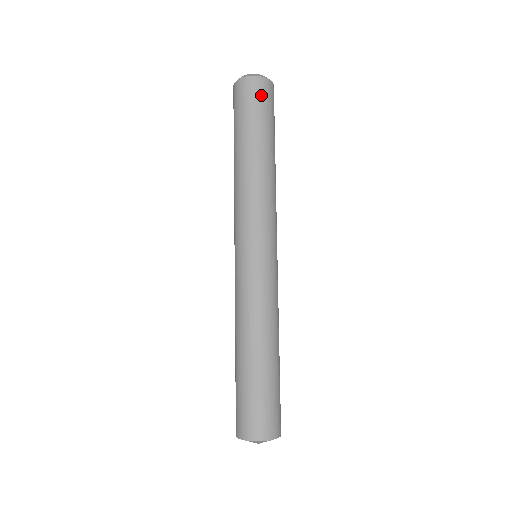
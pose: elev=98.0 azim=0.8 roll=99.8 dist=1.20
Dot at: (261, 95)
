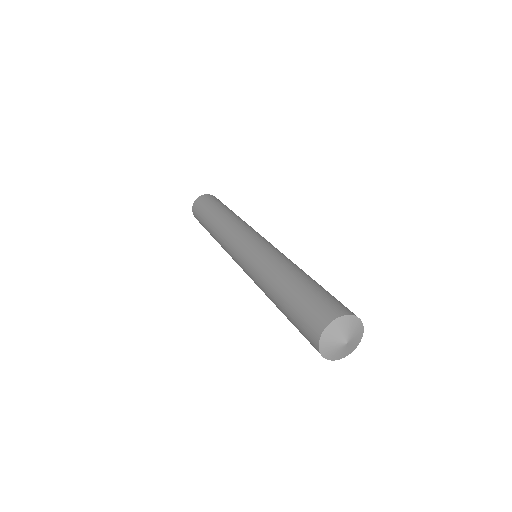
Dot at: (210, 198)
